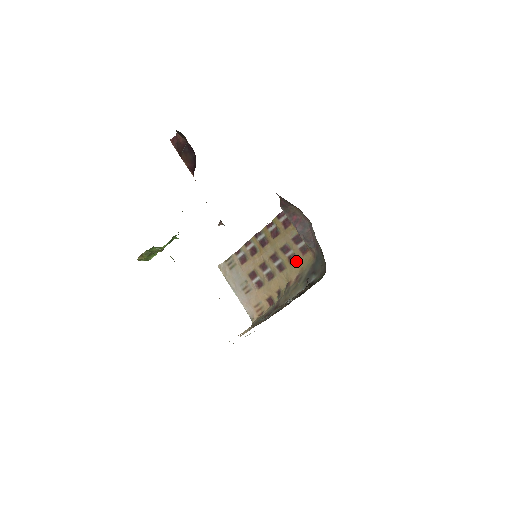
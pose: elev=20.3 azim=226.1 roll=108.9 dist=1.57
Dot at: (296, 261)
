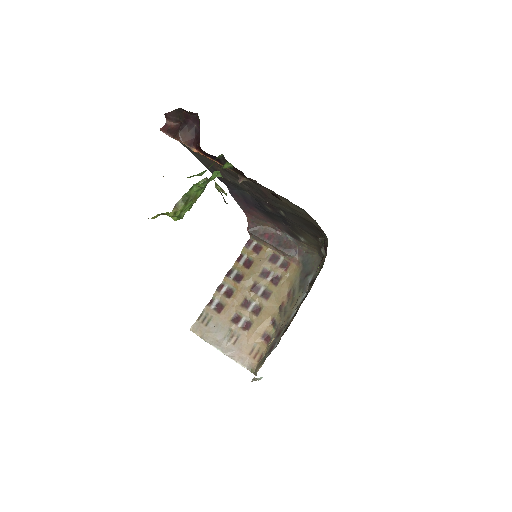
Dot at: (281, 280)
